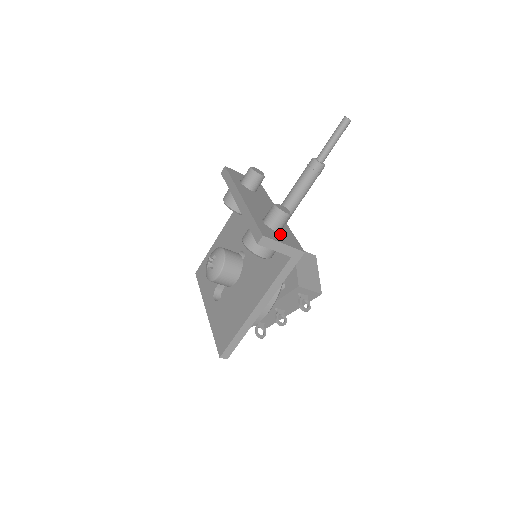
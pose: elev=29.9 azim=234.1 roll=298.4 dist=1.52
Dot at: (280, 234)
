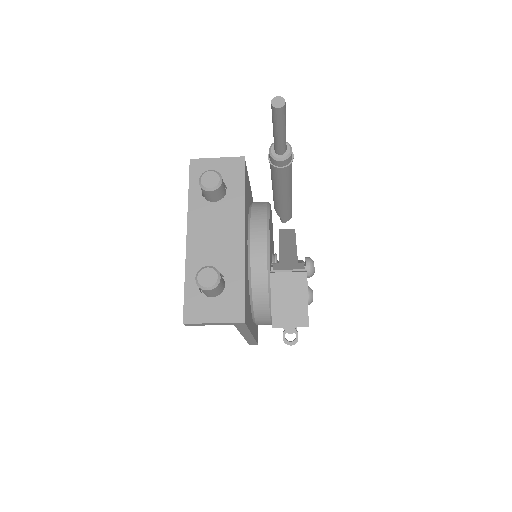
Dot at: (217, 300)
